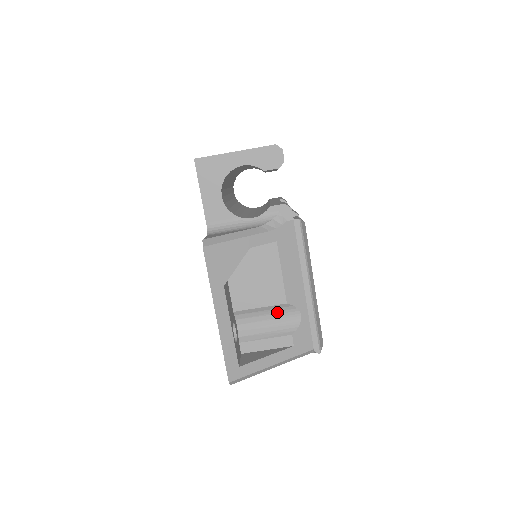
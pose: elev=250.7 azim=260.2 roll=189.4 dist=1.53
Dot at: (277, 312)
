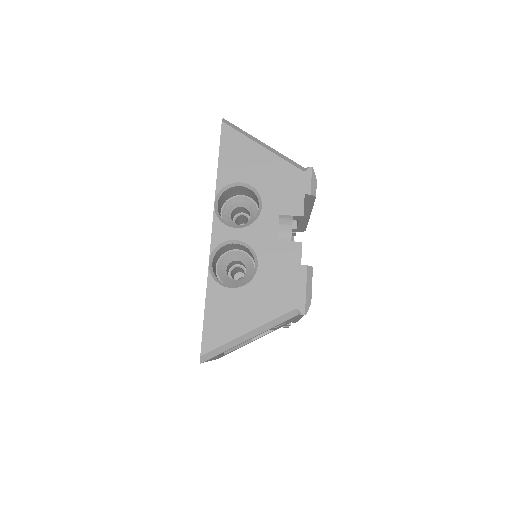
Dot at: occluded
